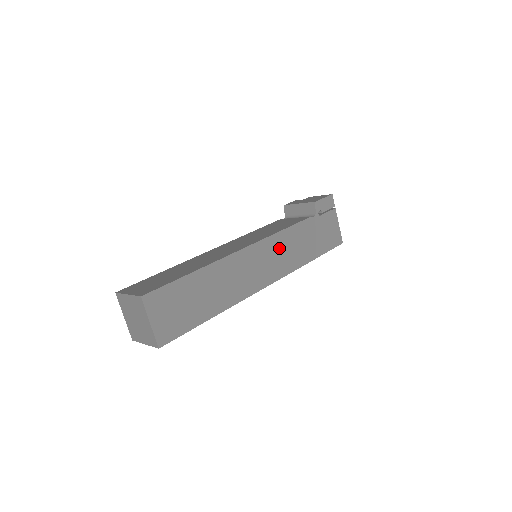
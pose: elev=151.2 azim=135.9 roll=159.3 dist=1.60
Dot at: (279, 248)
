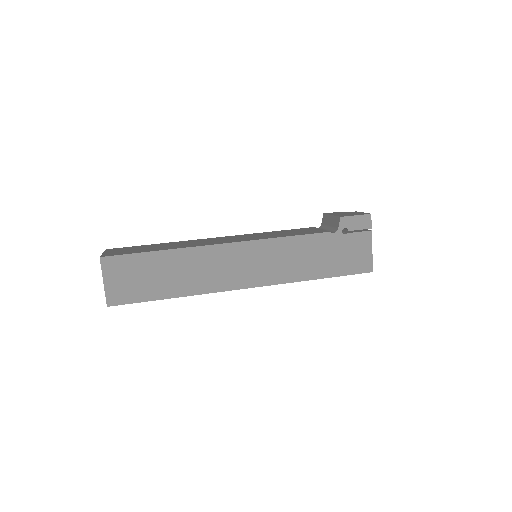
Dot at: (273, 254)
